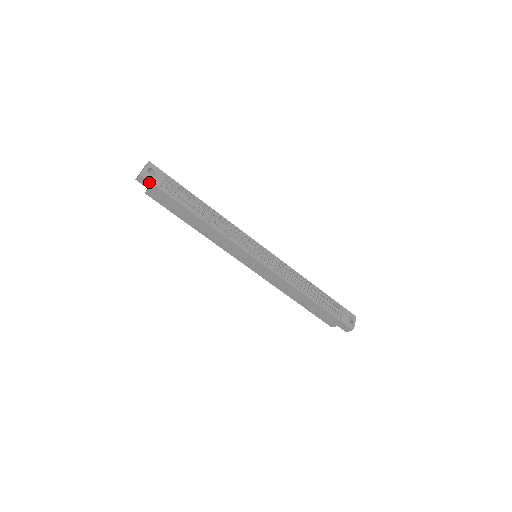
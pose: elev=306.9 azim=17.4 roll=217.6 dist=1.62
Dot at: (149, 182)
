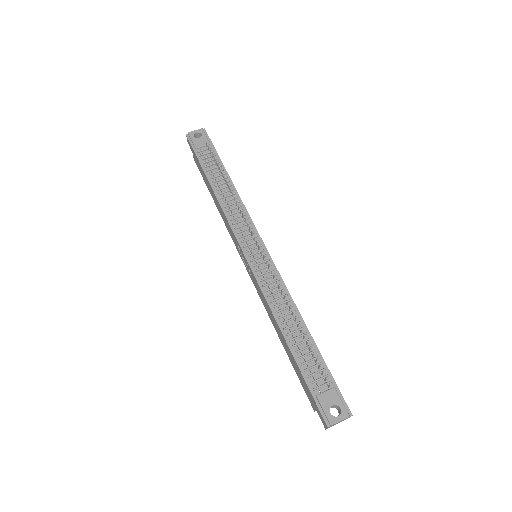
Dot at: (190, 143)
